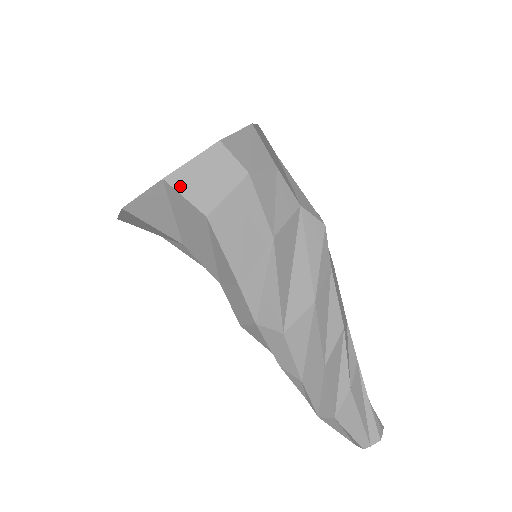
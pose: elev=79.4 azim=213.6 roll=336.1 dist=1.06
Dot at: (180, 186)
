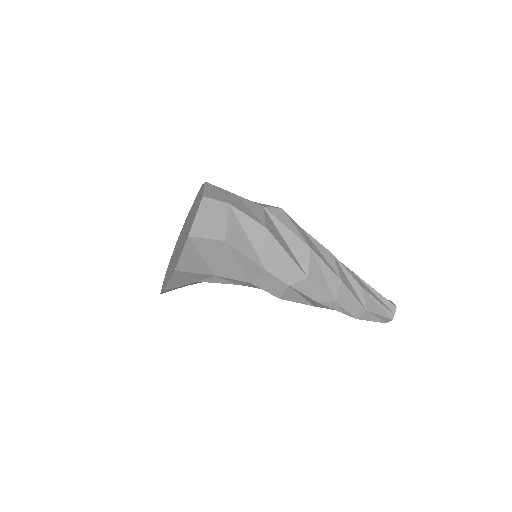
Dot at: (200, 234)
